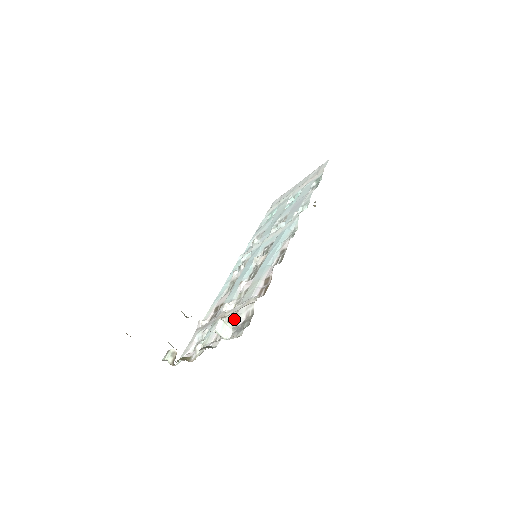
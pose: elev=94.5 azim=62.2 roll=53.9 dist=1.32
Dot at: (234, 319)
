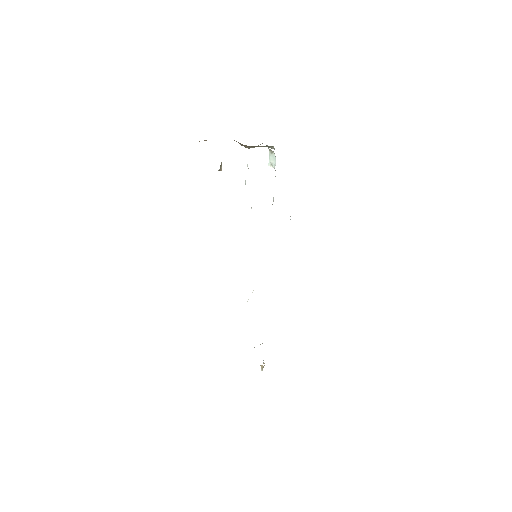
Dot at: occluded
